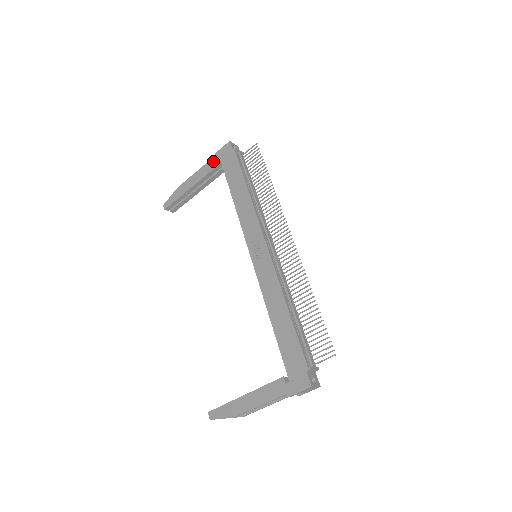
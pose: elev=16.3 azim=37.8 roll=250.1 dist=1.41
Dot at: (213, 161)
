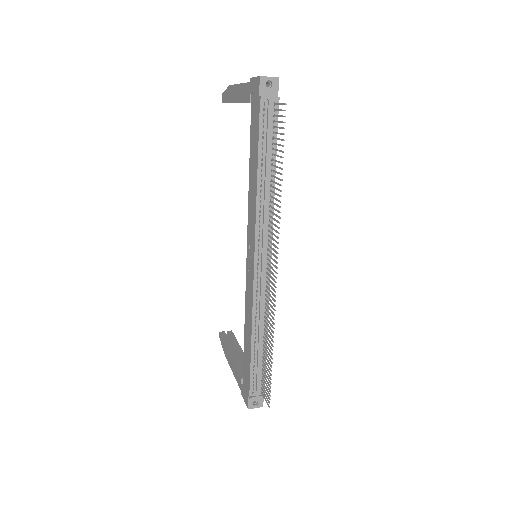
Dot at: (247, 89)
